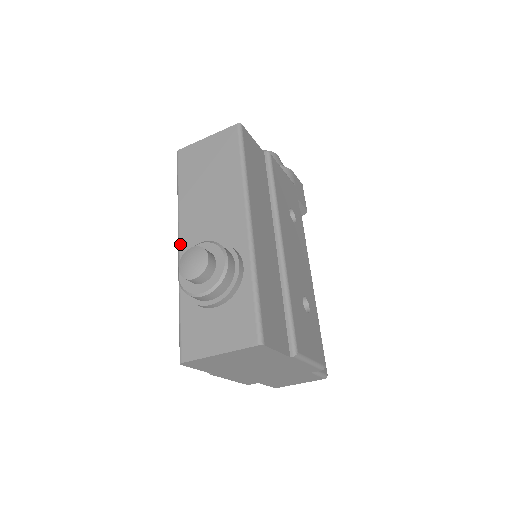
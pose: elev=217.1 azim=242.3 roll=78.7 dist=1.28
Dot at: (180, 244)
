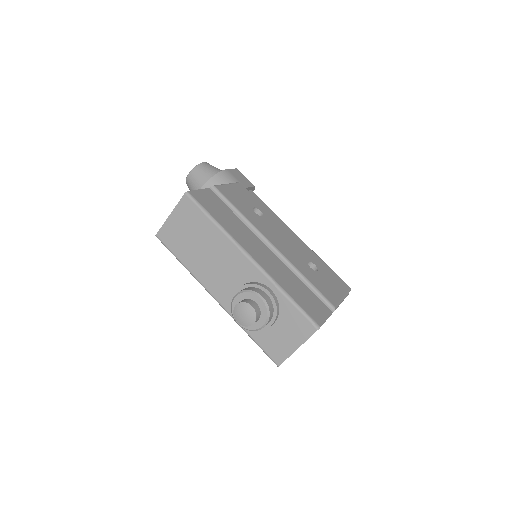
Dot at: (216, 299)
